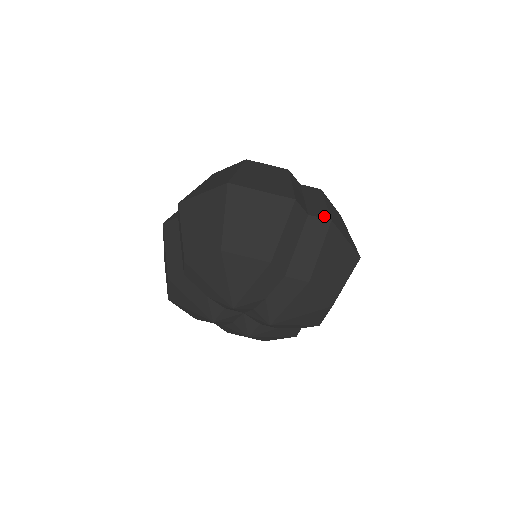
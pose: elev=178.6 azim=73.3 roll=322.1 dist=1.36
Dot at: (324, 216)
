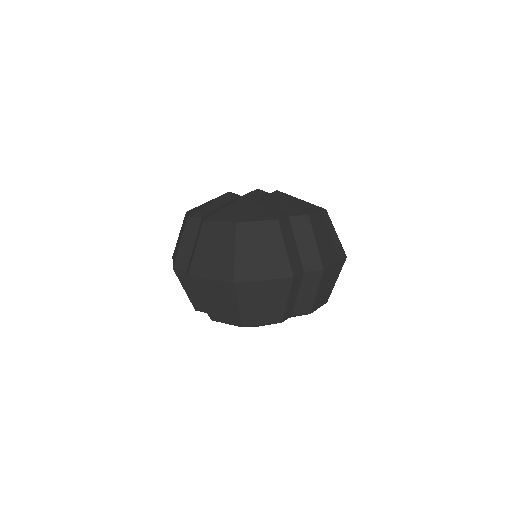
Dot at: (317, 266)
